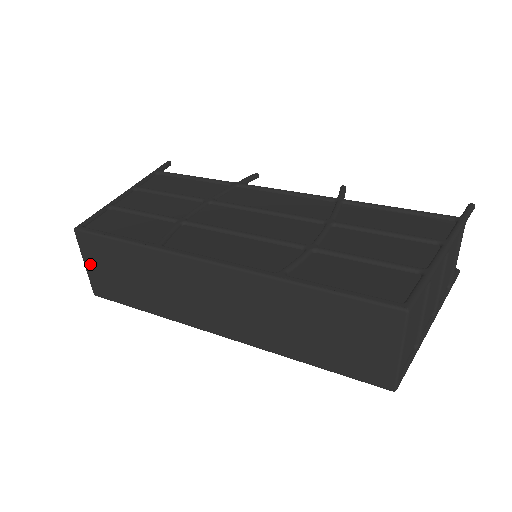
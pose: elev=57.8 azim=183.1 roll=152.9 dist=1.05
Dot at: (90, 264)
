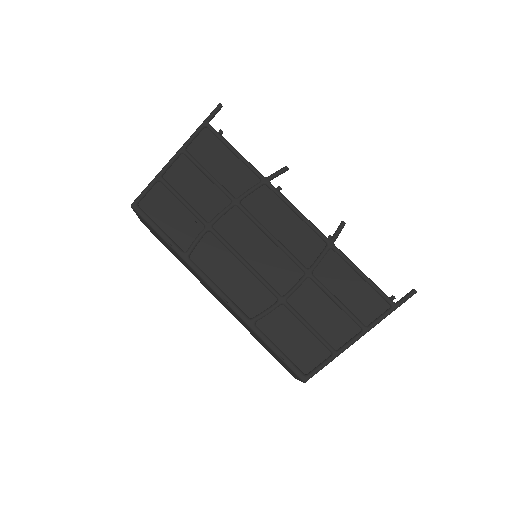
Dot at: occluded
